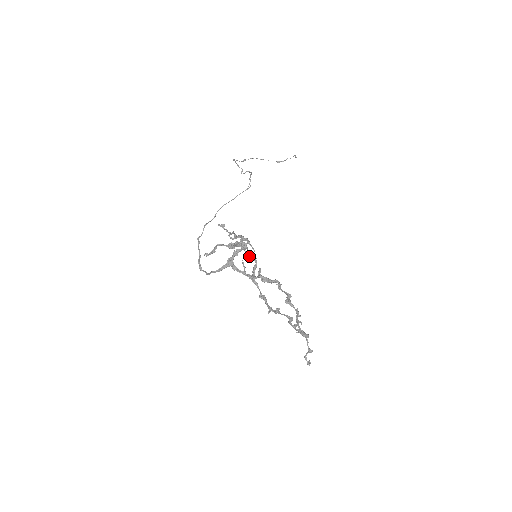
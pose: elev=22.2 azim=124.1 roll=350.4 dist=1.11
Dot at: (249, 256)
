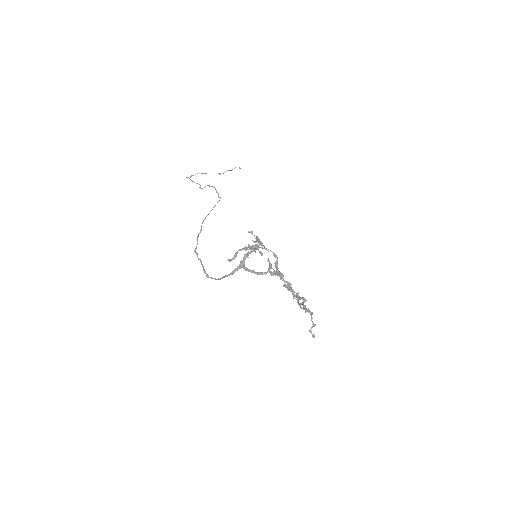
Dot at: occluded
